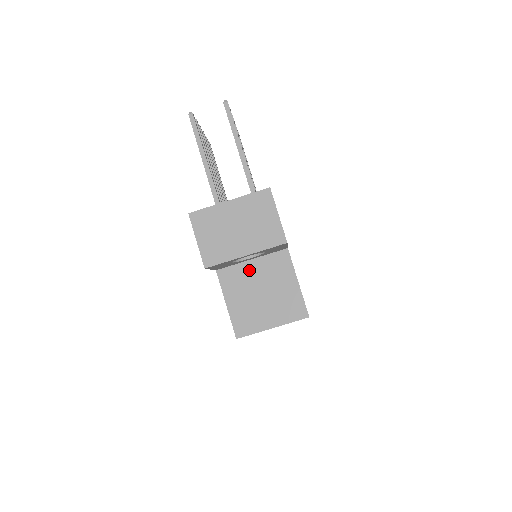
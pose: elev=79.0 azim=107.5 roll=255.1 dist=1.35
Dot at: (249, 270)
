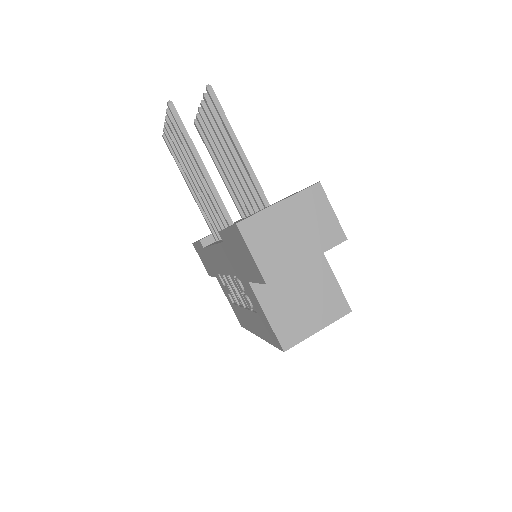
Dot at: (284, 275)
